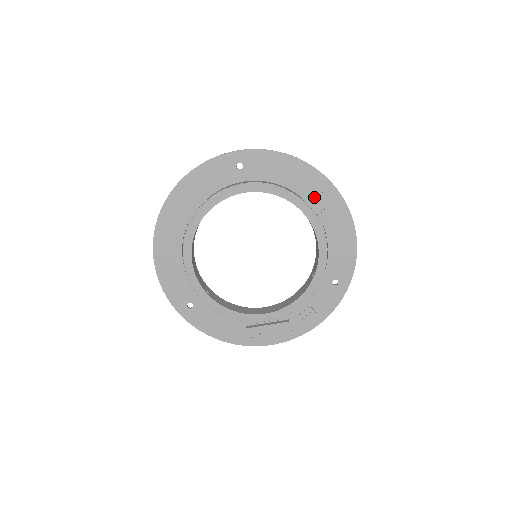
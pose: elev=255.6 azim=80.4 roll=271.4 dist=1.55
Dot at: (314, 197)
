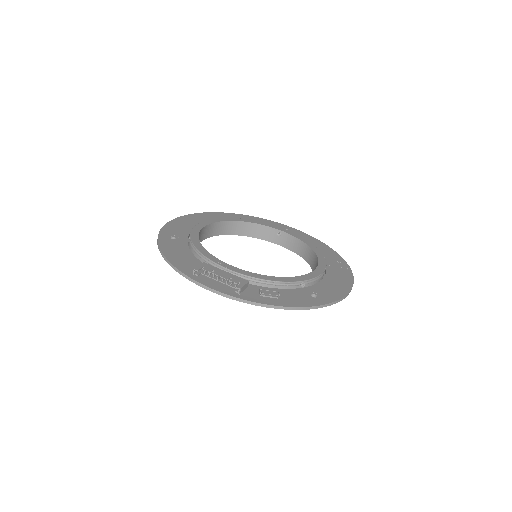
Dot at: (329, 260)
